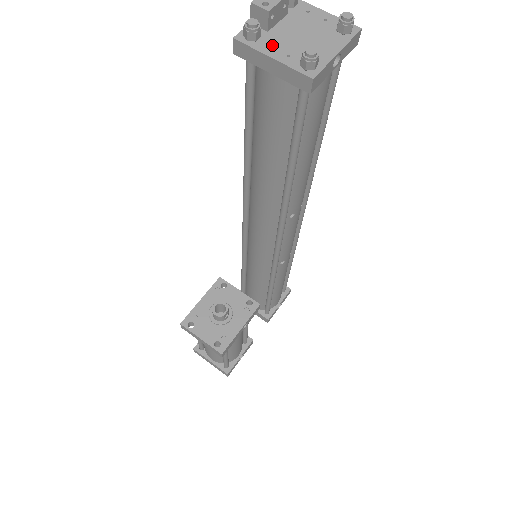
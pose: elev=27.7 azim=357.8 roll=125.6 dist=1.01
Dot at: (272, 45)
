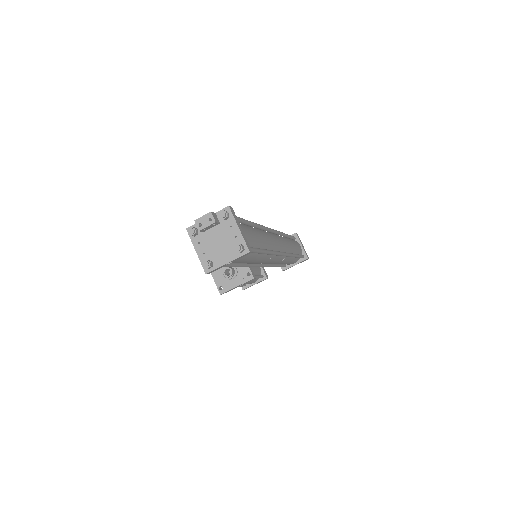
Dot at: (200, 243)
